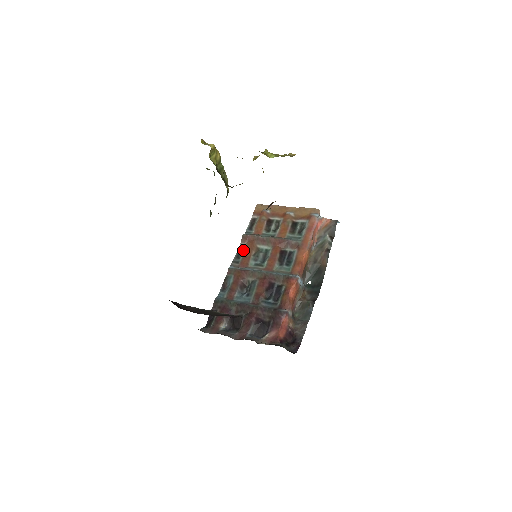
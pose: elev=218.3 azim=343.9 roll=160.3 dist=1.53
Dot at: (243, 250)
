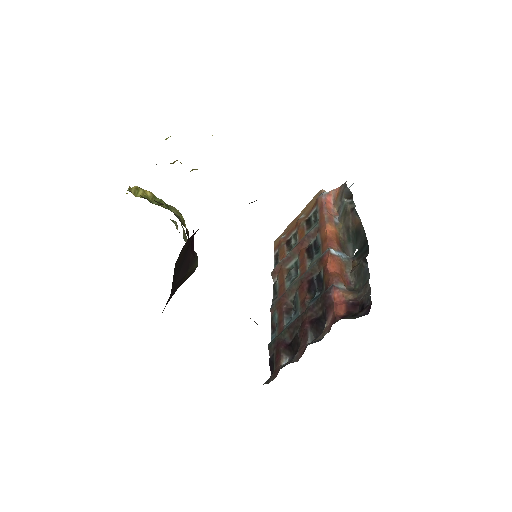
Dot at: (276, 283)
